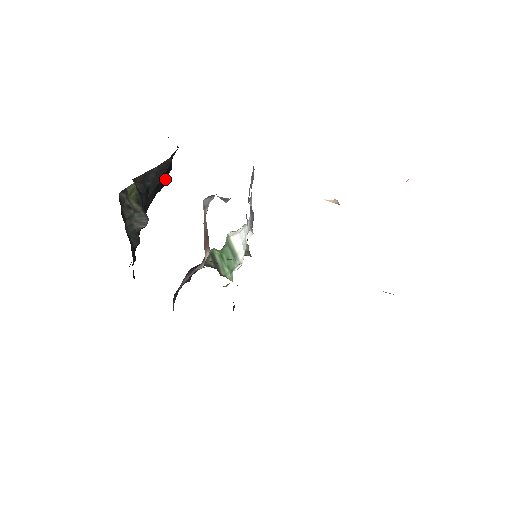
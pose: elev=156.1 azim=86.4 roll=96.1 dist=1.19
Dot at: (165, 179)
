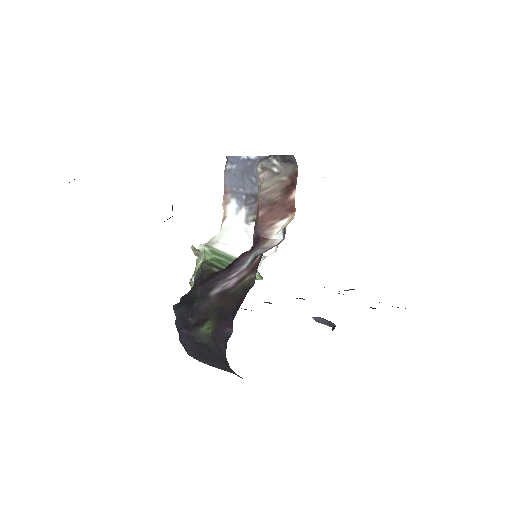
Dot at: occluded
